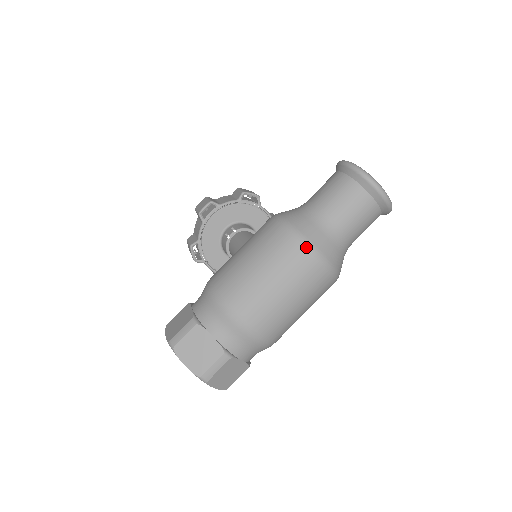
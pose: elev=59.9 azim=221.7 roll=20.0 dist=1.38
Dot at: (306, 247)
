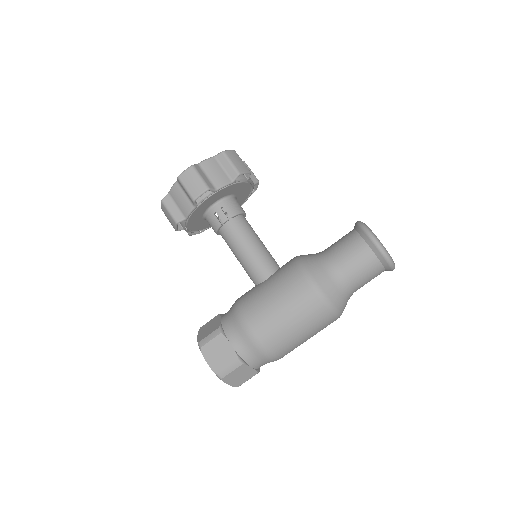
Dot at: (336, 316)
